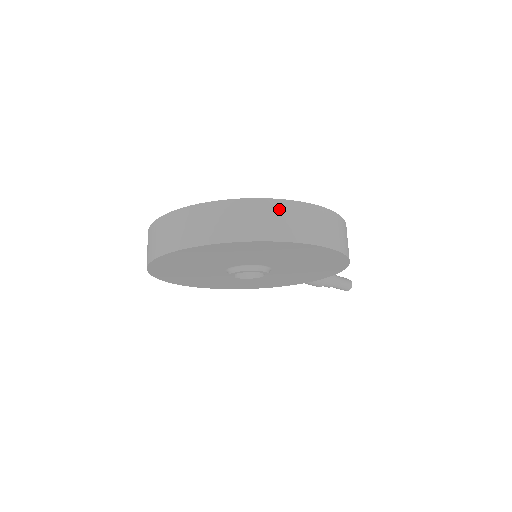
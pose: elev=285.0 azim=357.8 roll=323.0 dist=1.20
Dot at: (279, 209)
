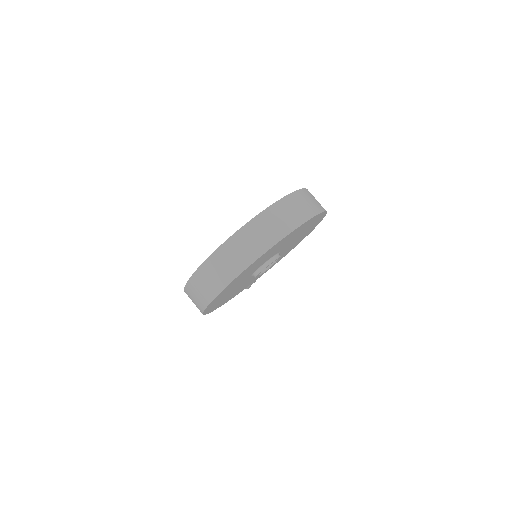
Dot at: (308, 194)
